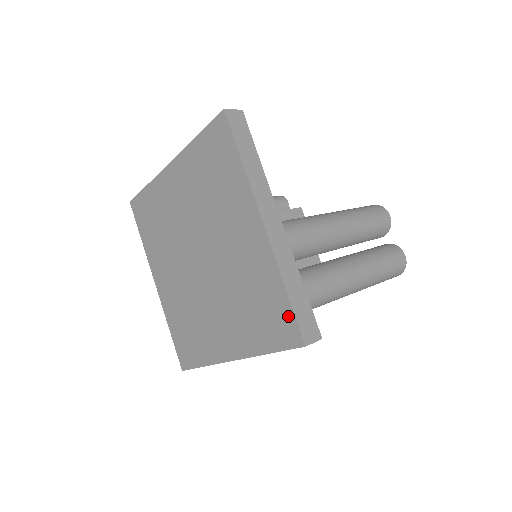
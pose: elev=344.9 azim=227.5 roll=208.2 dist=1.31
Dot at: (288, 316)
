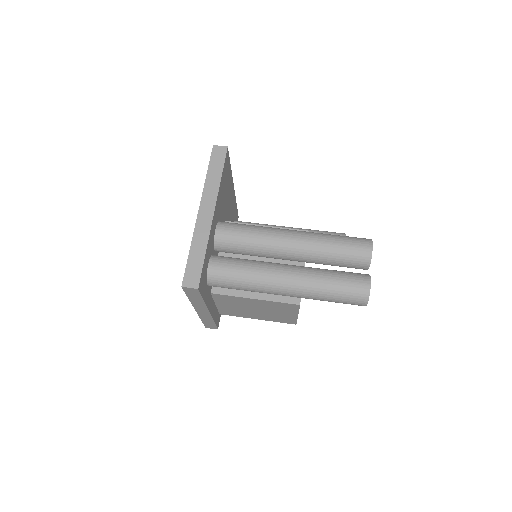
Dot at: occluded
